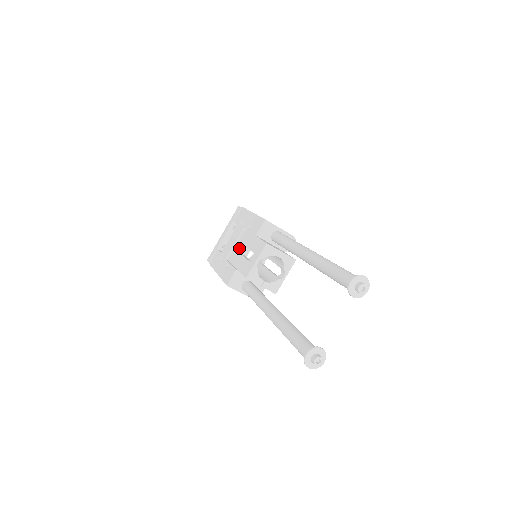
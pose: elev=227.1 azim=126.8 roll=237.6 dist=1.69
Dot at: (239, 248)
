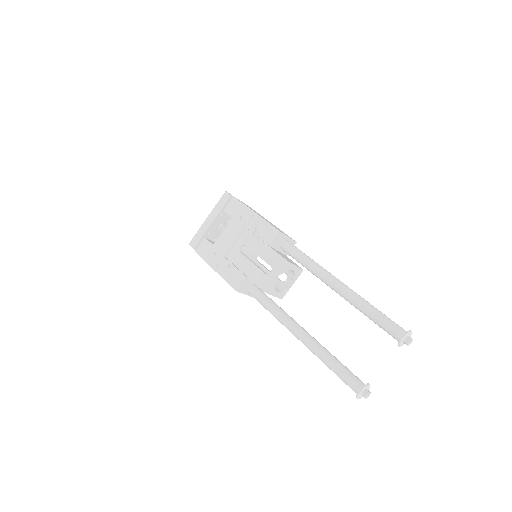
Dot at: occluded
